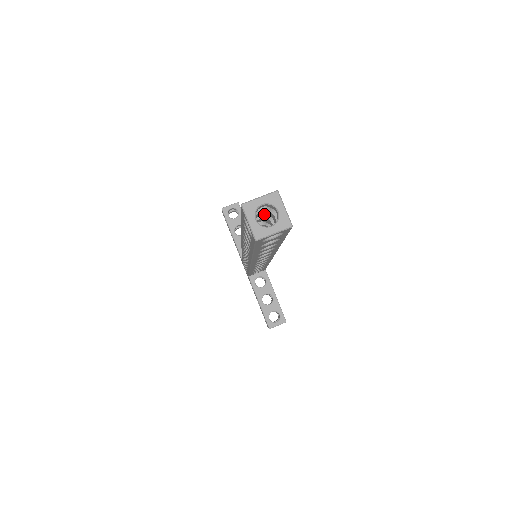
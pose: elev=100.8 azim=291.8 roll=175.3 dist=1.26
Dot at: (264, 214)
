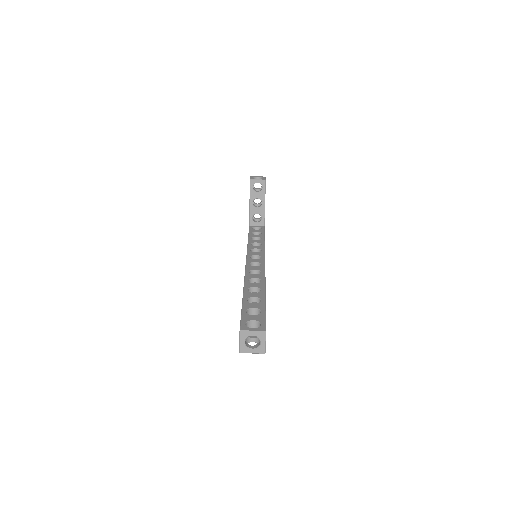
Dot at: occluded
